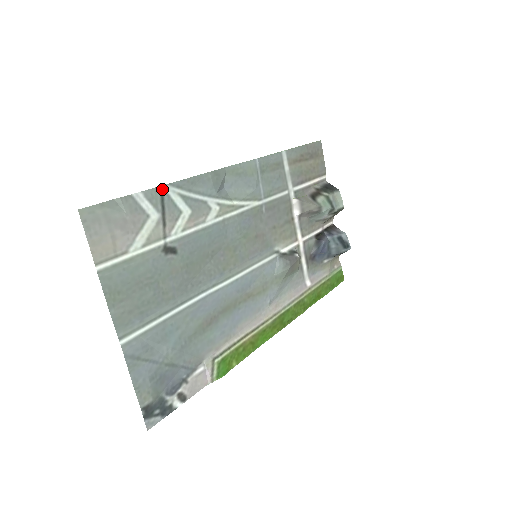
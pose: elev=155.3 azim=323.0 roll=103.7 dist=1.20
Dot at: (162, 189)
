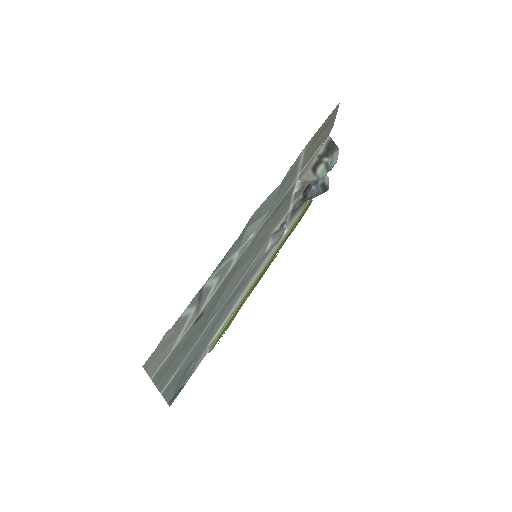
Dot at: (201, 289)
